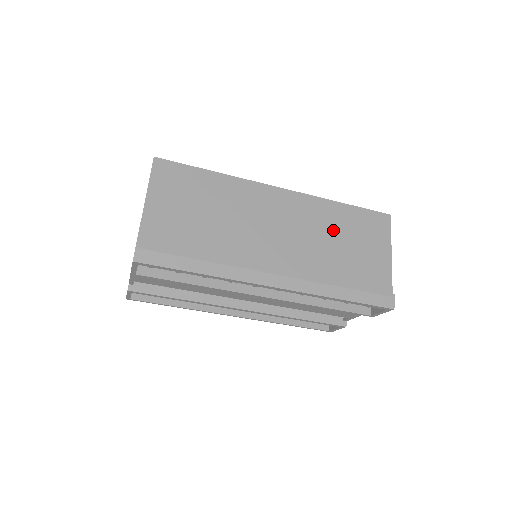
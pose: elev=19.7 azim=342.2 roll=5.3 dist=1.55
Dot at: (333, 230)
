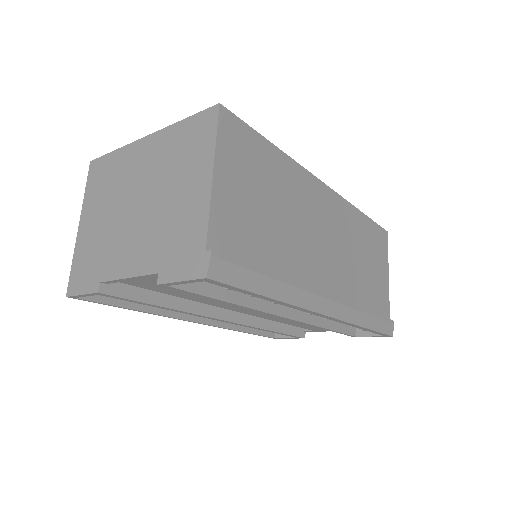
Dot at: (359, 245)
